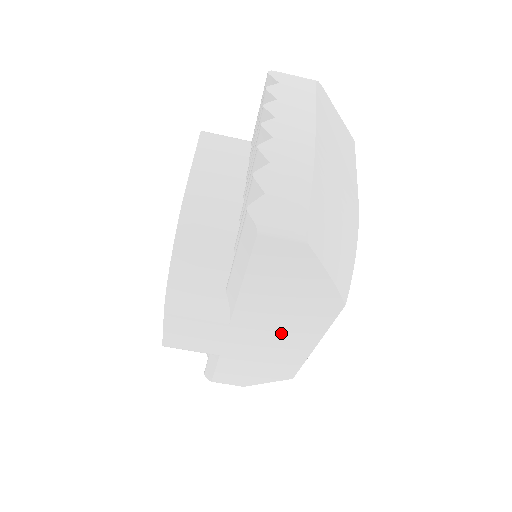
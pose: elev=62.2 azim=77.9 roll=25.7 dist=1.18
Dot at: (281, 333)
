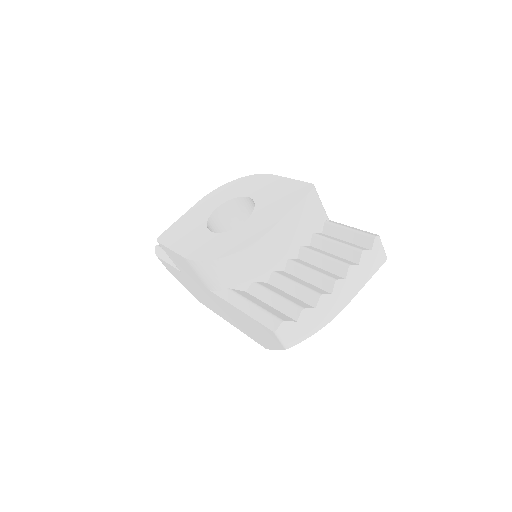
Dot at: (224, 311)
